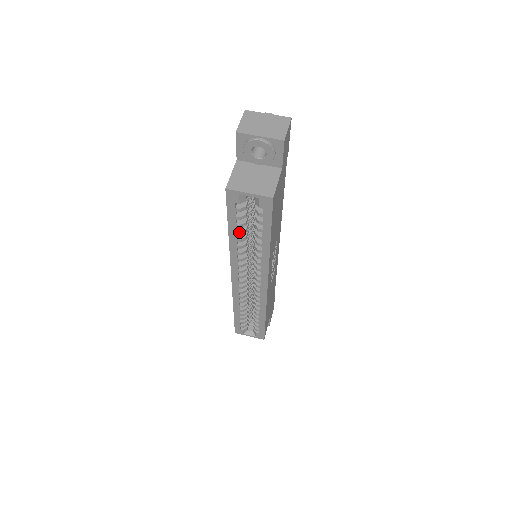
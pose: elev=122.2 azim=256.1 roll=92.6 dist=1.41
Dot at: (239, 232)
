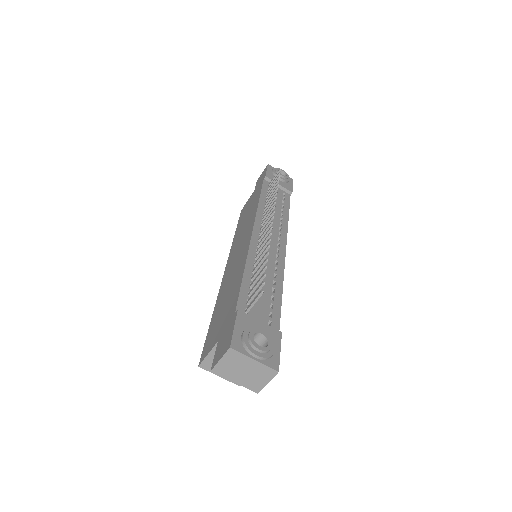
Dot at: occluded
